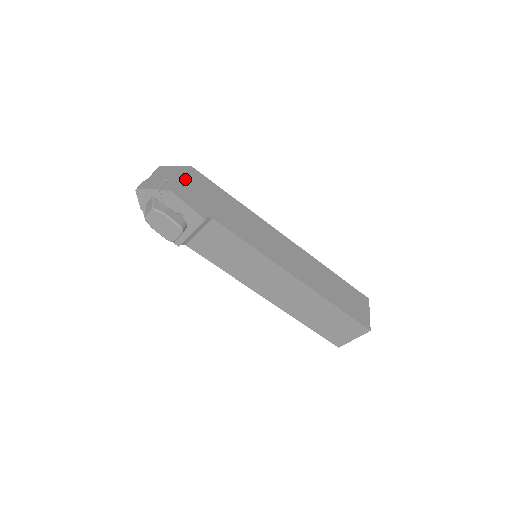
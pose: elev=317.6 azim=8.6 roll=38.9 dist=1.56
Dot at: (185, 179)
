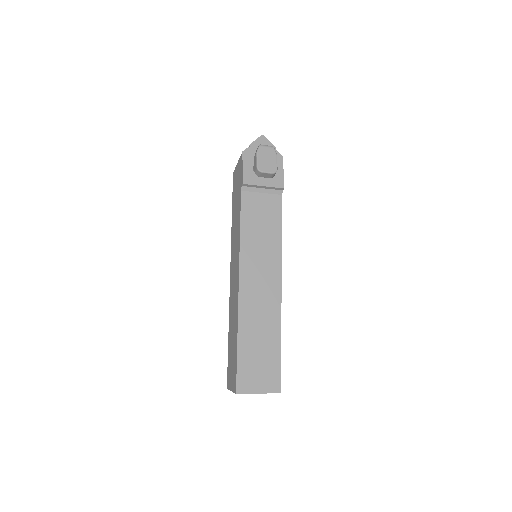
Dot at: occluded
